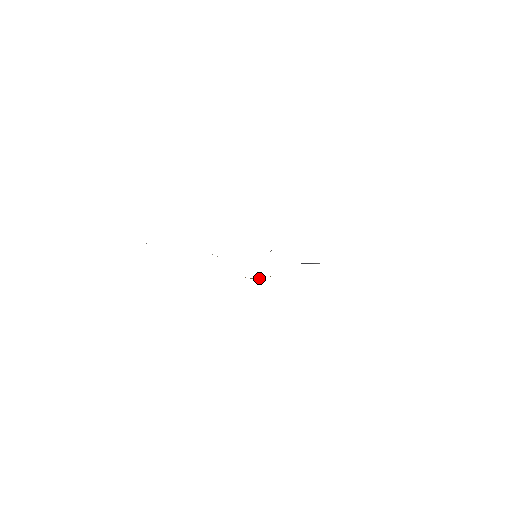
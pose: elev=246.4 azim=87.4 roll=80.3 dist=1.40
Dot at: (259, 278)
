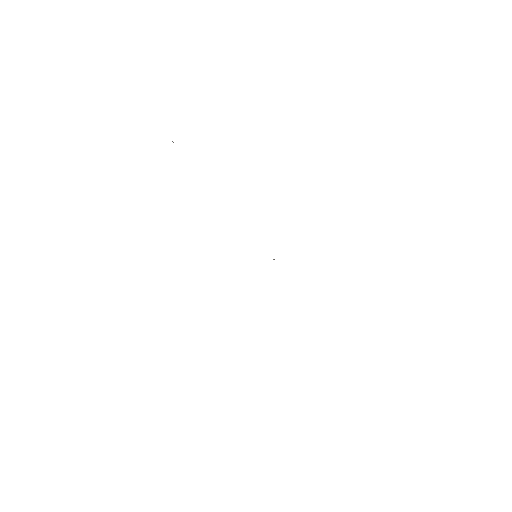
Dot at: occluded
